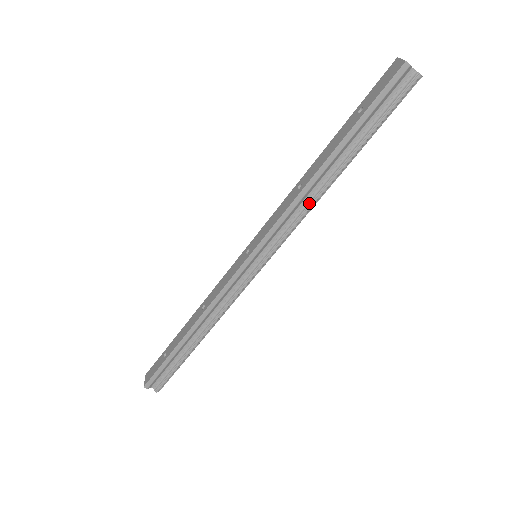
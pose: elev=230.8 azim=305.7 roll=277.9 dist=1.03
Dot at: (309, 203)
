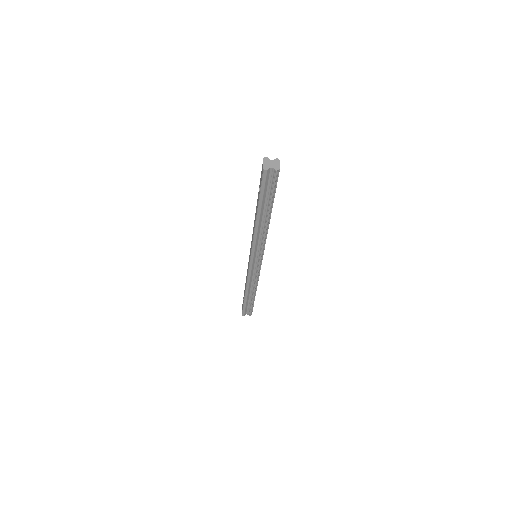
Dot at: (263, 234)
